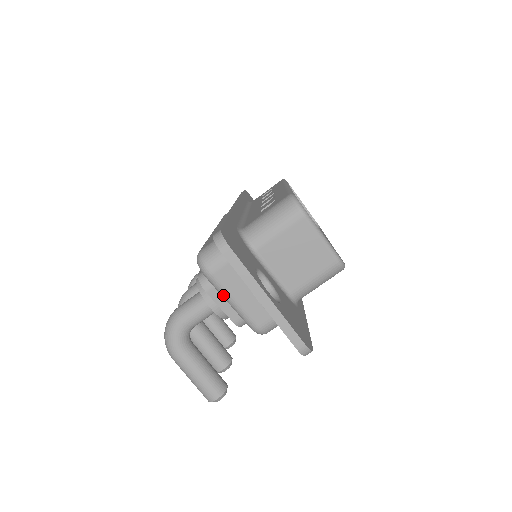
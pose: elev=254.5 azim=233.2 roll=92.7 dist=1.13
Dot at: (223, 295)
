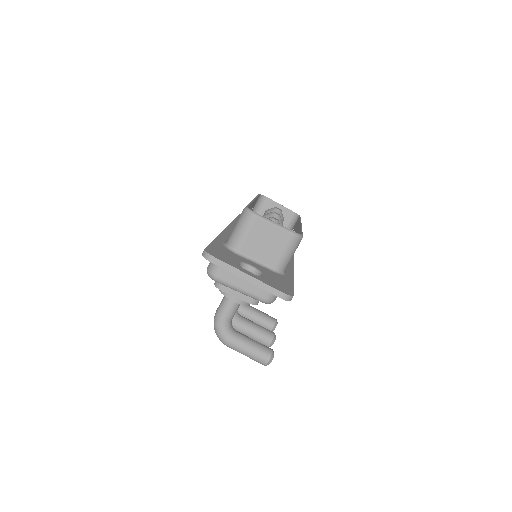
Dot at: (232, 288)
